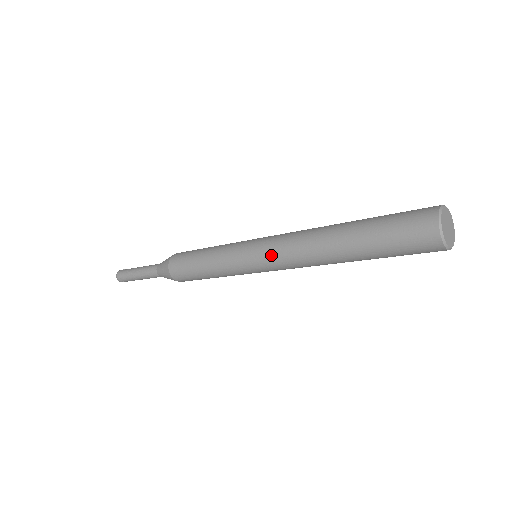
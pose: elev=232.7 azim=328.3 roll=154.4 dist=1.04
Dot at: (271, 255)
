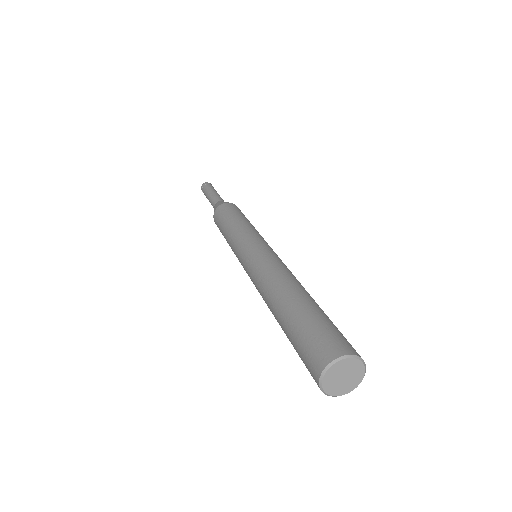
Dot at: (250, 277)
